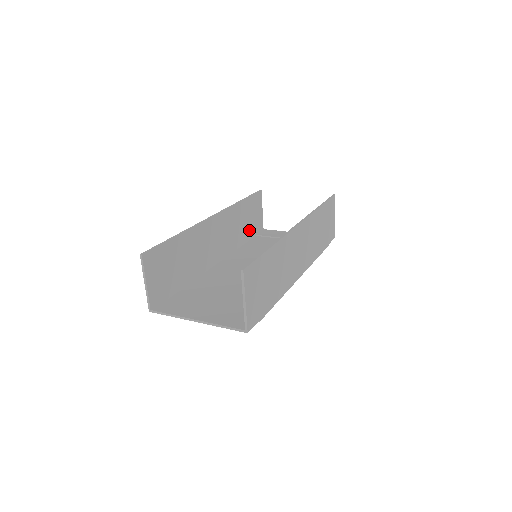
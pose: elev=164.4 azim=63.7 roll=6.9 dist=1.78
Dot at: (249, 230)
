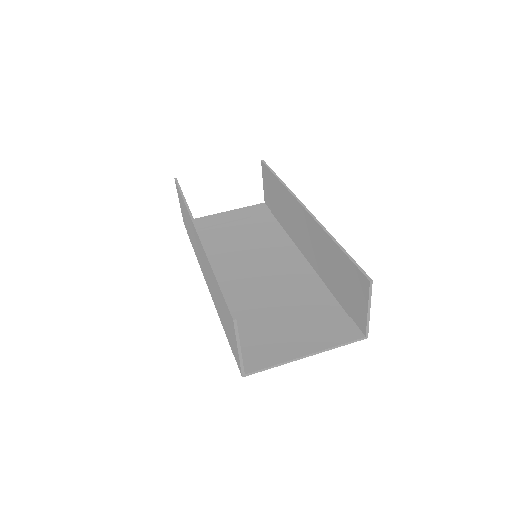
Dot at: occluded
